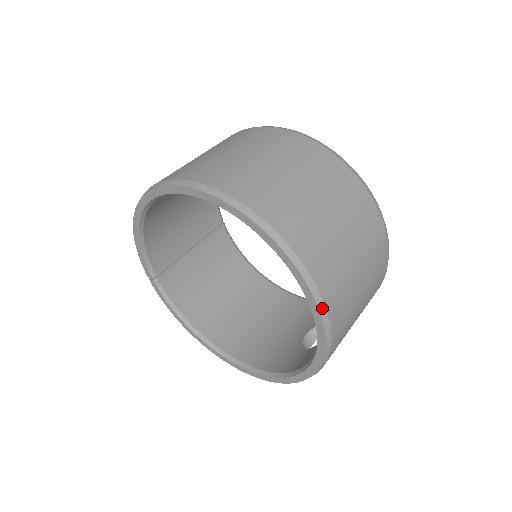
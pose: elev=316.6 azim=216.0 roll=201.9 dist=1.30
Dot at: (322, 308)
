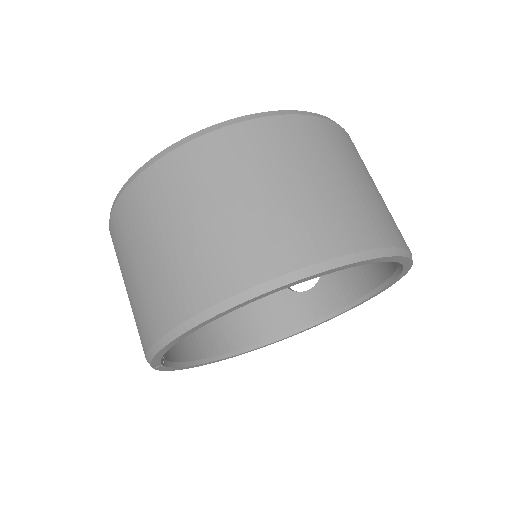
Dot at: occluded
